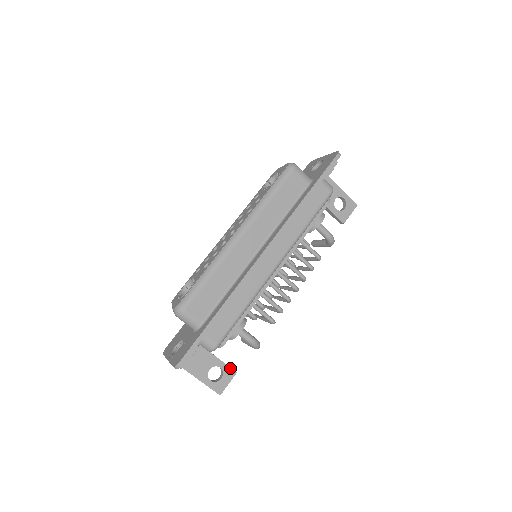
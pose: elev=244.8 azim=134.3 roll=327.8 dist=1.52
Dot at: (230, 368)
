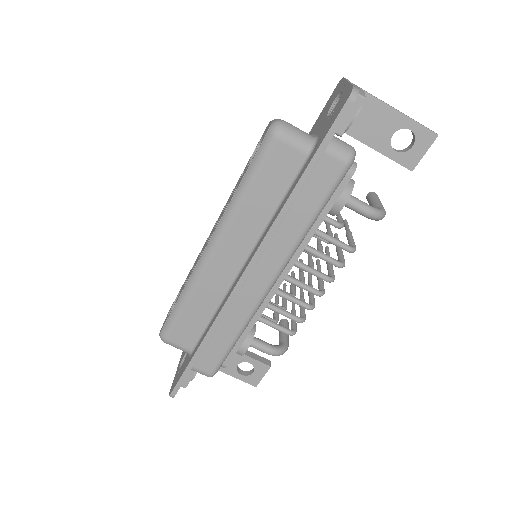
Dot at: (262, 363)
